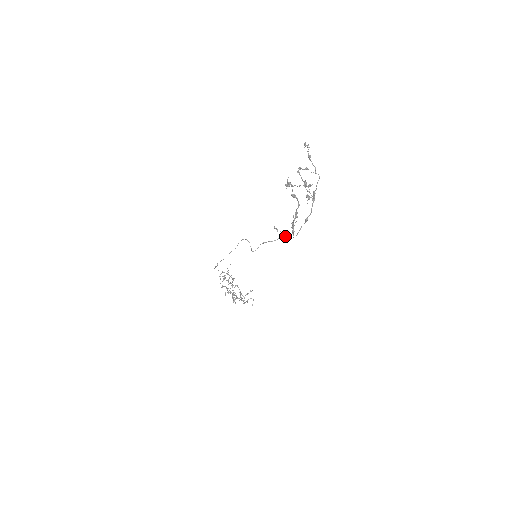
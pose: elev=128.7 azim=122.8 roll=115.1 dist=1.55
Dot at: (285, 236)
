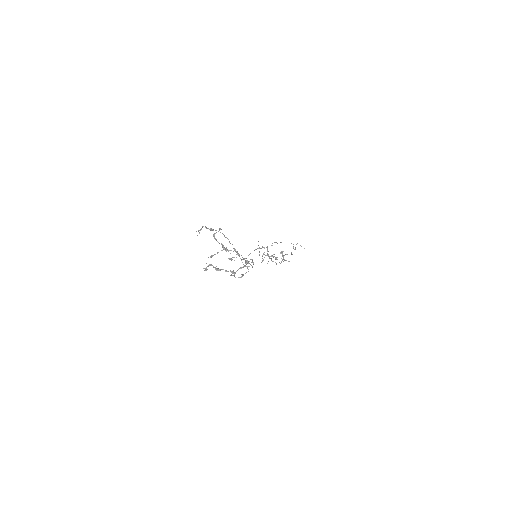
Dot at: occluded
